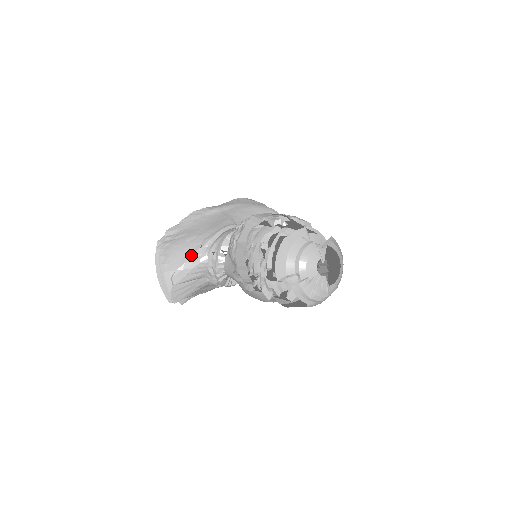
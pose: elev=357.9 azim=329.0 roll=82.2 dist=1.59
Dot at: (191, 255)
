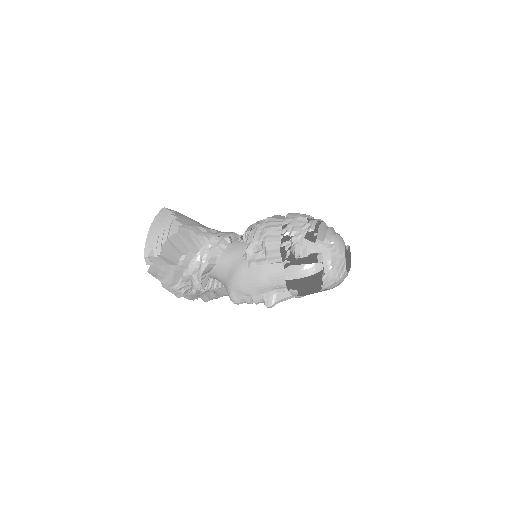
Dot at: (199, 226)
